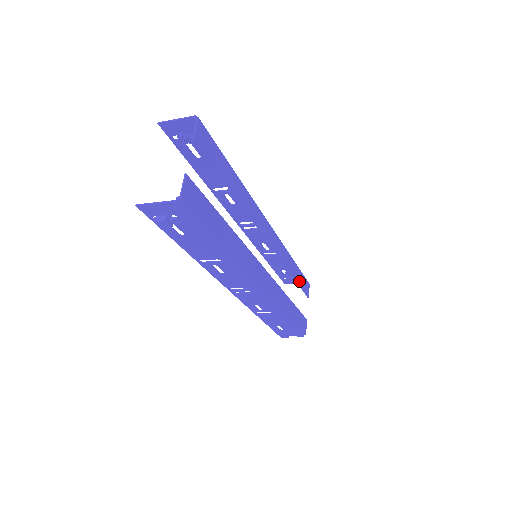
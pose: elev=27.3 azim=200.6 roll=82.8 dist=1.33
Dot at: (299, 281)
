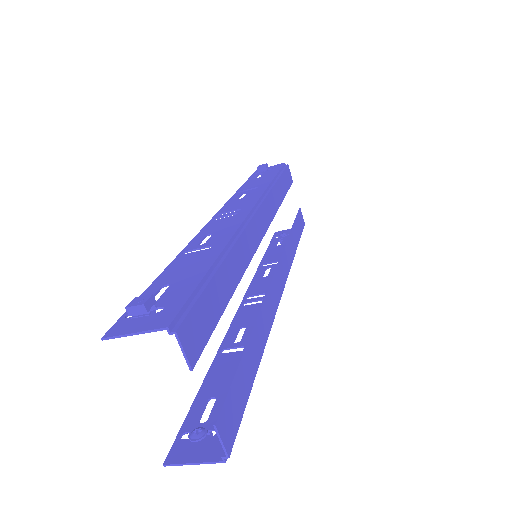
Dot at: (285, 189)
